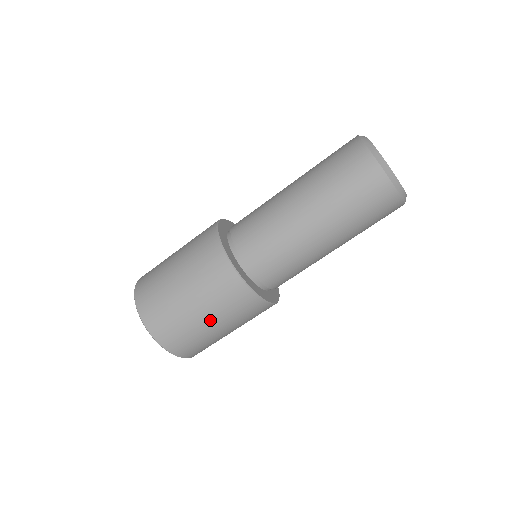
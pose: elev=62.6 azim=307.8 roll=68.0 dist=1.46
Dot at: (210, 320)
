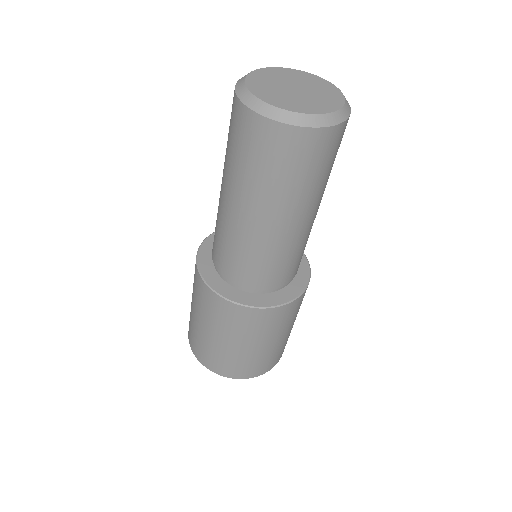
Dot at: (290, 329)
